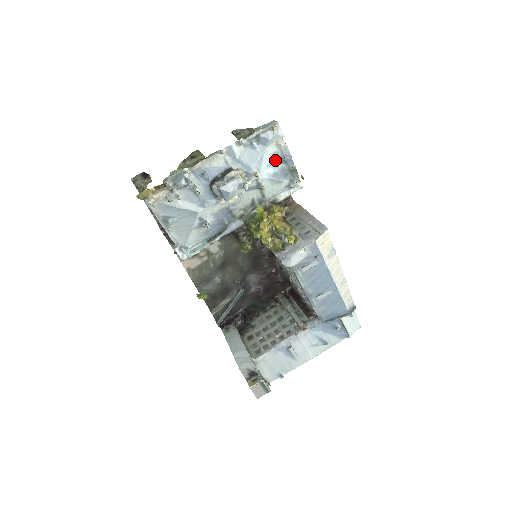
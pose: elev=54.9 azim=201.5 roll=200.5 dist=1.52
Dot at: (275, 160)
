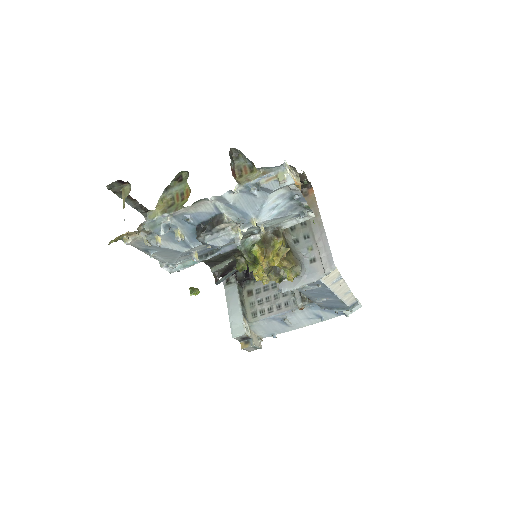
Dot at: (281, 201)
